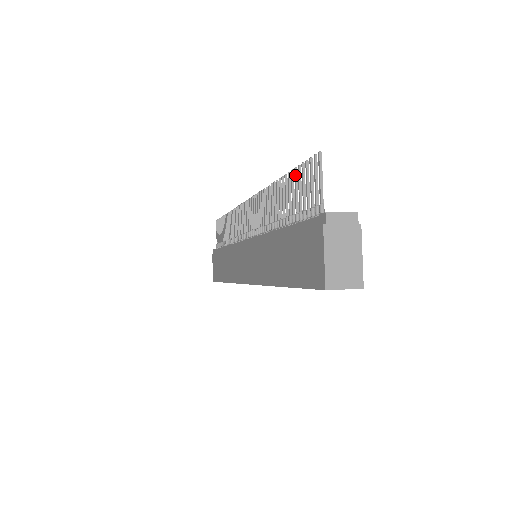
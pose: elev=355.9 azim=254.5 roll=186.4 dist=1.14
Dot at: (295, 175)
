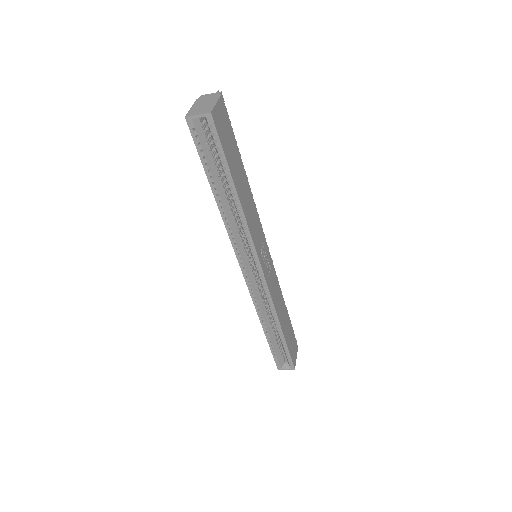
Dot at: occluded
